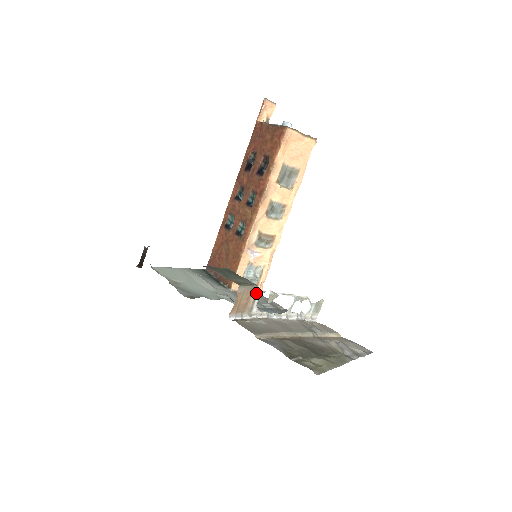
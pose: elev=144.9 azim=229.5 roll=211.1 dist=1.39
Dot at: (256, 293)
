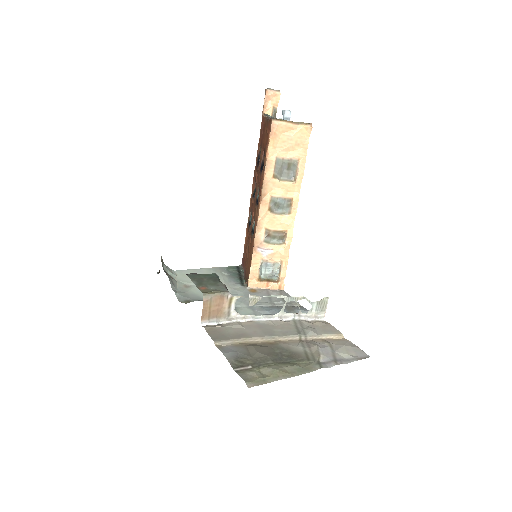
Dot at: (229, 299)
